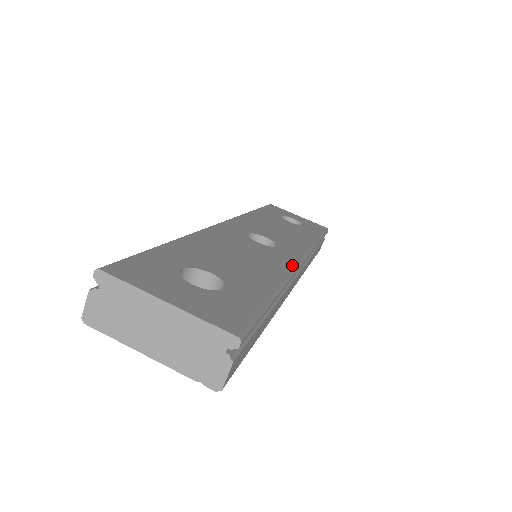
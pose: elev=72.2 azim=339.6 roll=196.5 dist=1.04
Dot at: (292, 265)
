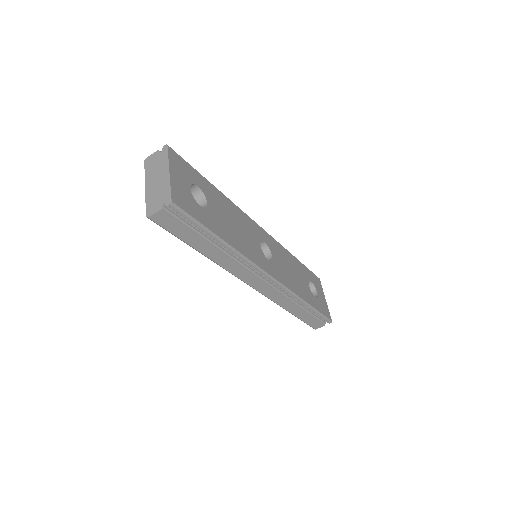
Dot at: (256, 262)
